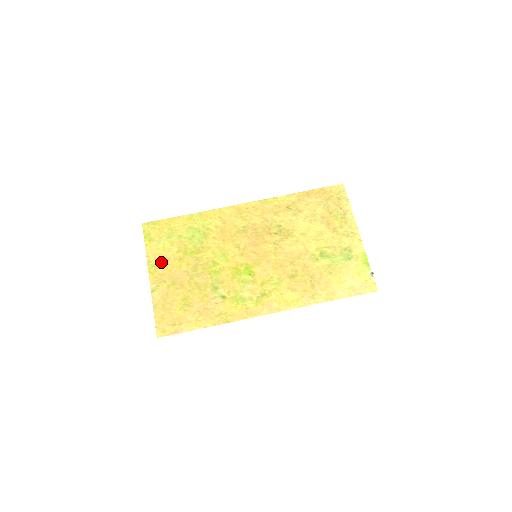
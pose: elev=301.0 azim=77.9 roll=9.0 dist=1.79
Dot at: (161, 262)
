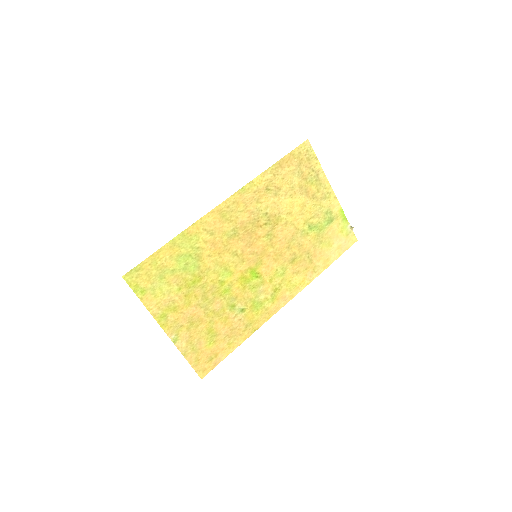
Dot at: (168, 309)
